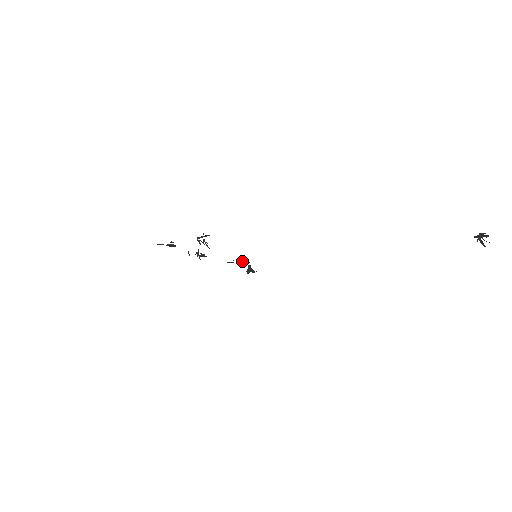
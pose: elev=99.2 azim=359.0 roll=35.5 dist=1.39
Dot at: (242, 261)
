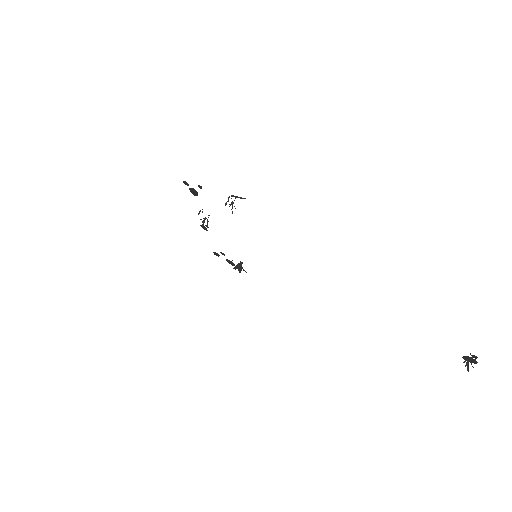
Dot at: occluded
